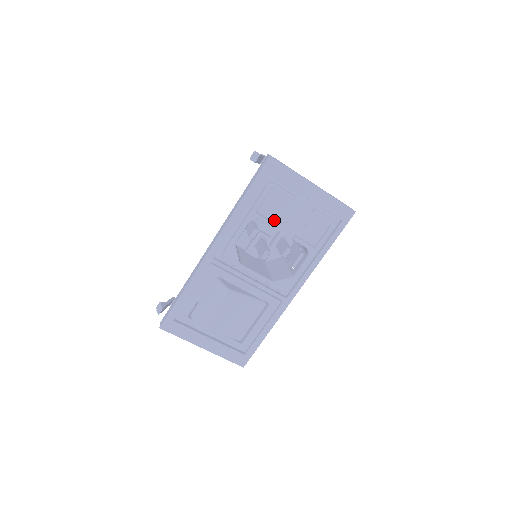
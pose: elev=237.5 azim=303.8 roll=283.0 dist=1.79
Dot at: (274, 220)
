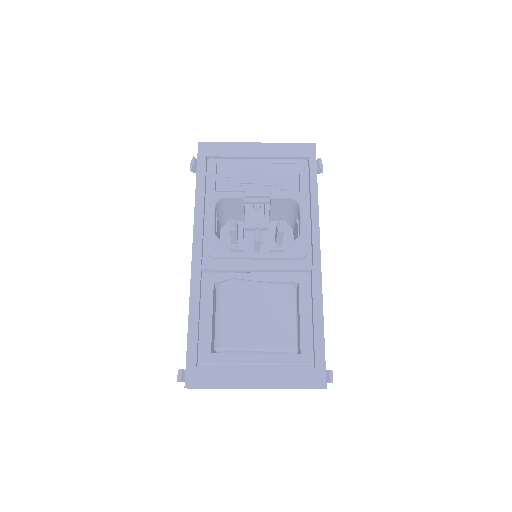
Dot at: (239, 189)
